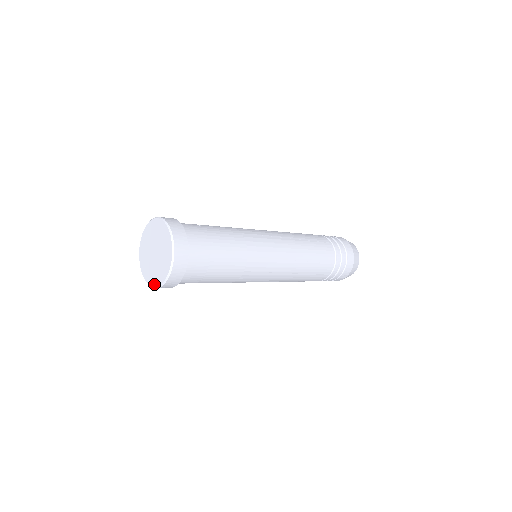
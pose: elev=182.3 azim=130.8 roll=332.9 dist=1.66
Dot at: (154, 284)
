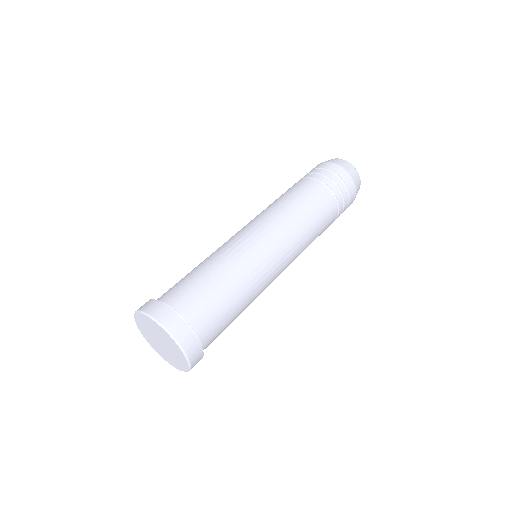
Dot at: (169, 363)
